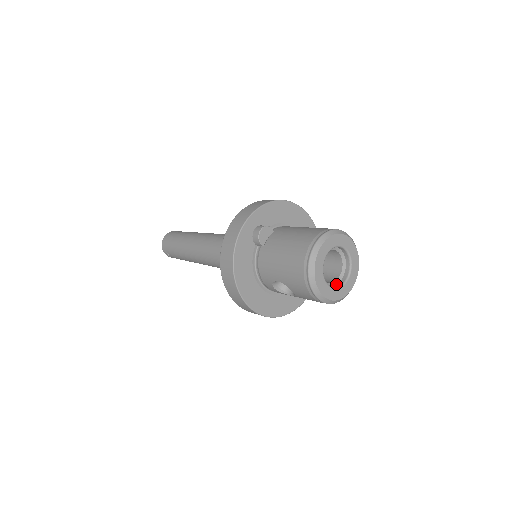
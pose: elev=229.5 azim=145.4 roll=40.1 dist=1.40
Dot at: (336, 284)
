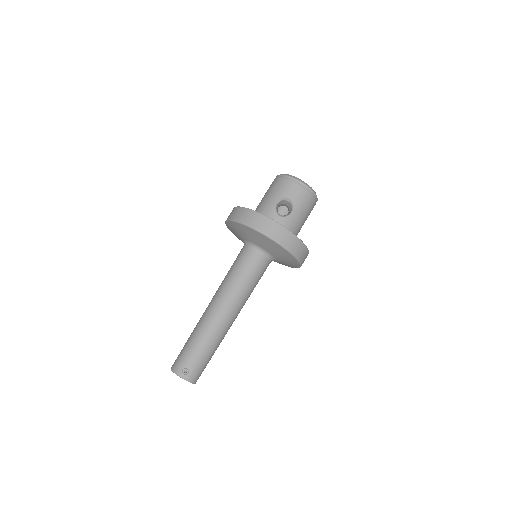
Dot at: occluded
